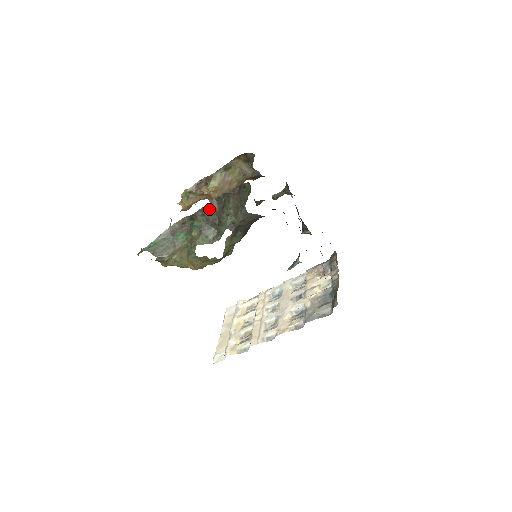
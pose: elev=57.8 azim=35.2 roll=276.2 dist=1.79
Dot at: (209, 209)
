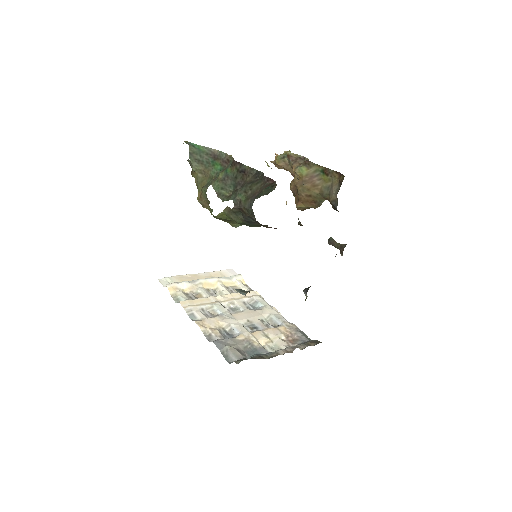
Dot at: (245, 171)
